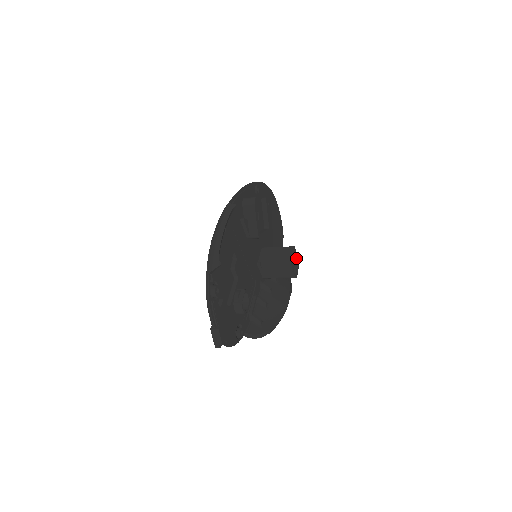
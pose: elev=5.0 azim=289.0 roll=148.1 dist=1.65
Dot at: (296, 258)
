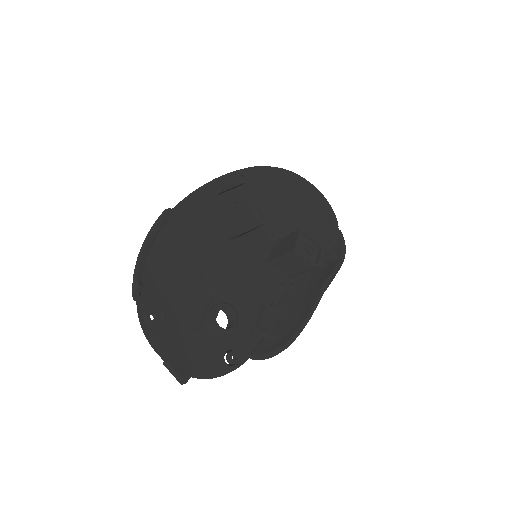
Dot at: (314, 241)
